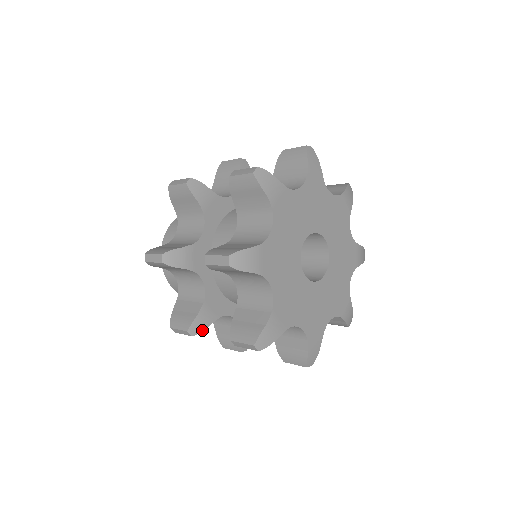
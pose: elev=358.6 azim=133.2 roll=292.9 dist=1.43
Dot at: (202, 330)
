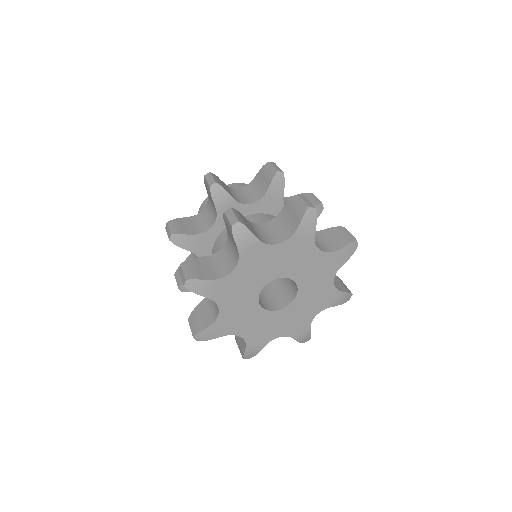
Dot at: (190, 291)
